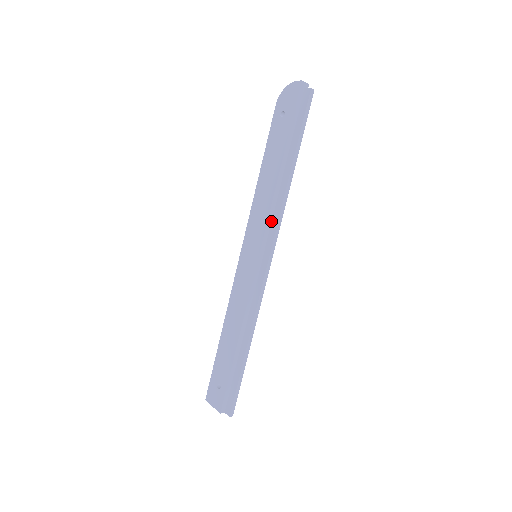
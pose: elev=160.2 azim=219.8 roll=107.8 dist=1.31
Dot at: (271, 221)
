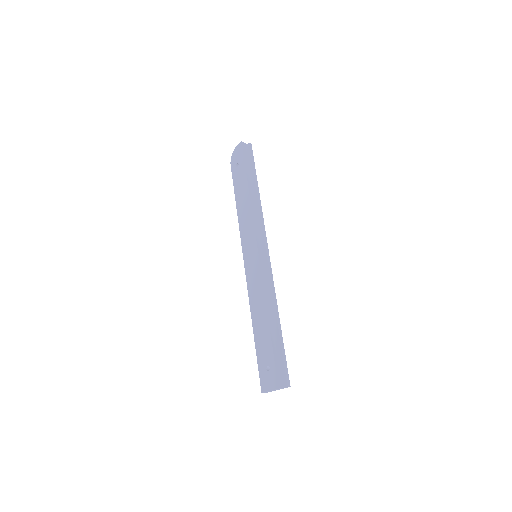
Dot at: (257, 226)
